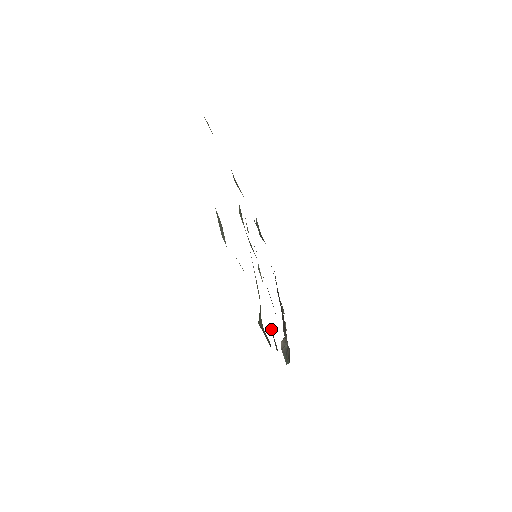
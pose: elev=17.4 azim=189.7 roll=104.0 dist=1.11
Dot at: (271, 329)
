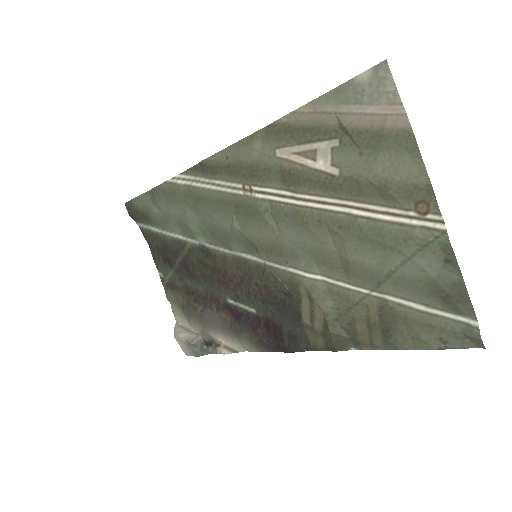
Dot at: (299, 332)
